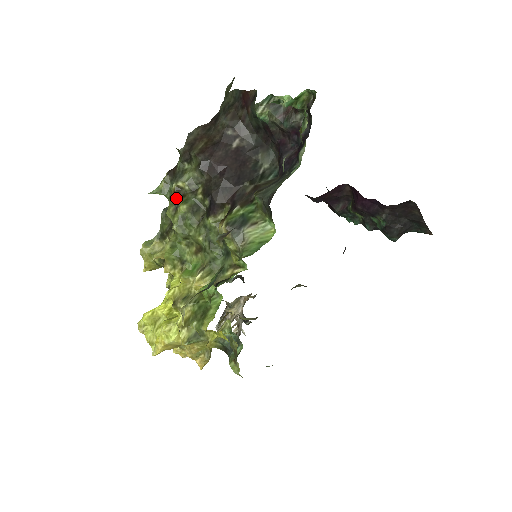
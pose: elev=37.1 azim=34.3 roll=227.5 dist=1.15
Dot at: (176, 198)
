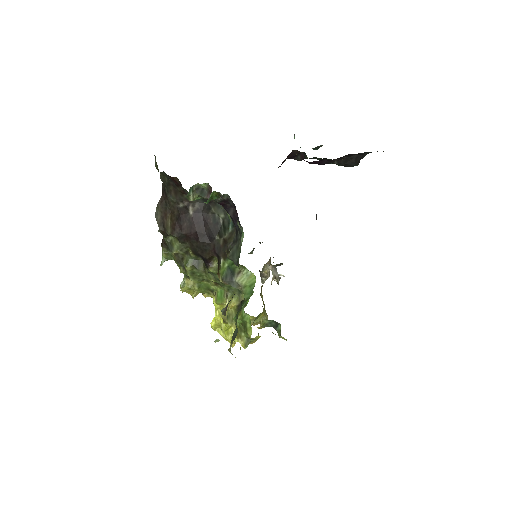
Dot at: (179, 262)
